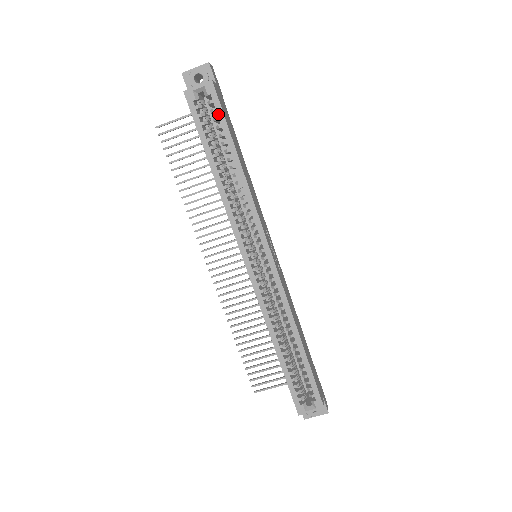
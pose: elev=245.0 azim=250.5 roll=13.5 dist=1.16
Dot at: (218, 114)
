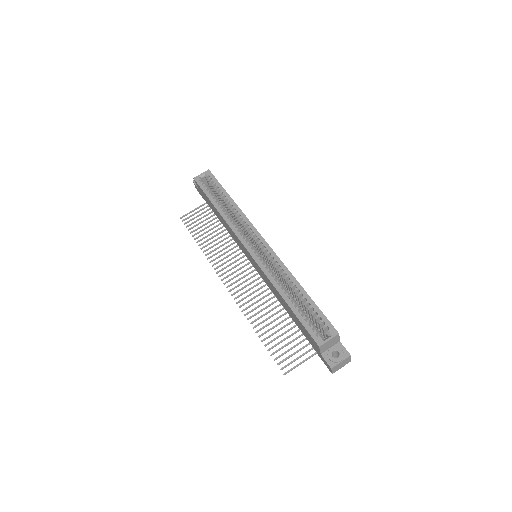
Dot at: (214, 181)
